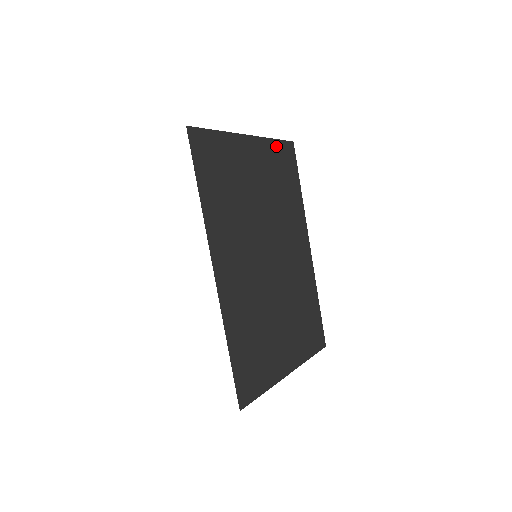
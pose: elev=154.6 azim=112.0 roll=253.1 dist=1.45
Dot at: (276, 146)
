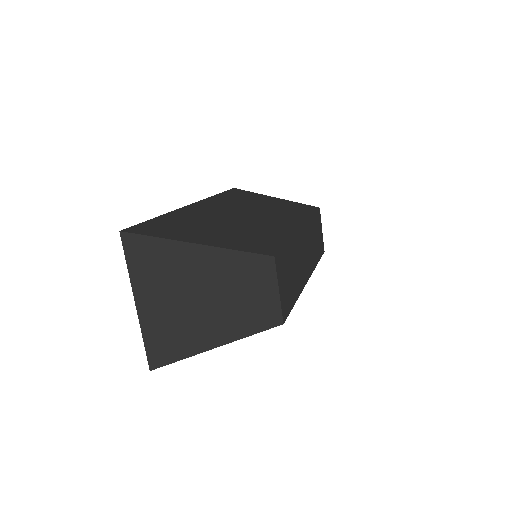
Dot at: occluded
